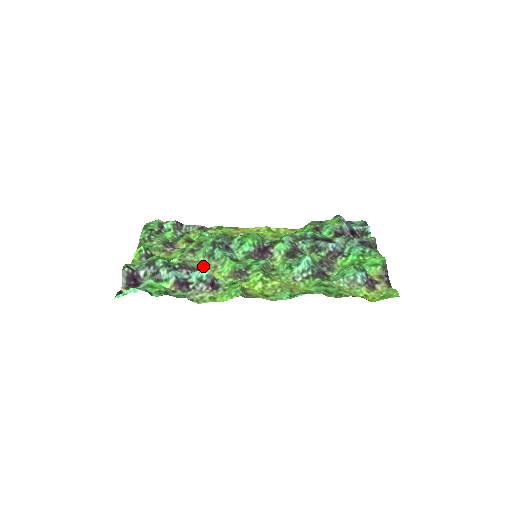
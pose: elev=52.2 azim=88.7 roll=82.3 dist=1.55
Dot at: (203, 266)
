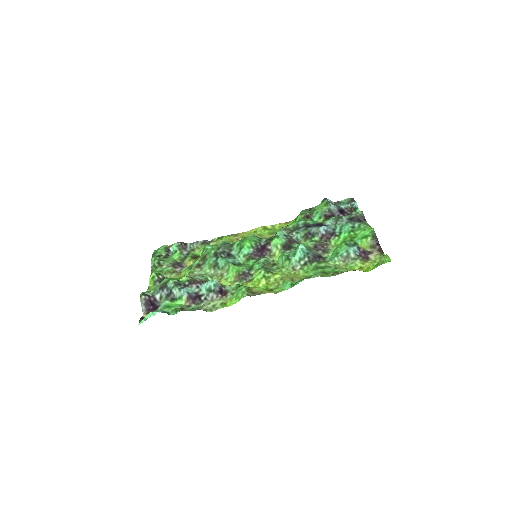
Dot at: (211, 277)
